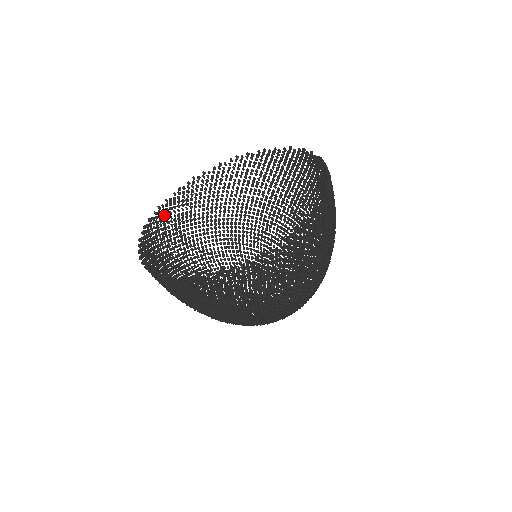
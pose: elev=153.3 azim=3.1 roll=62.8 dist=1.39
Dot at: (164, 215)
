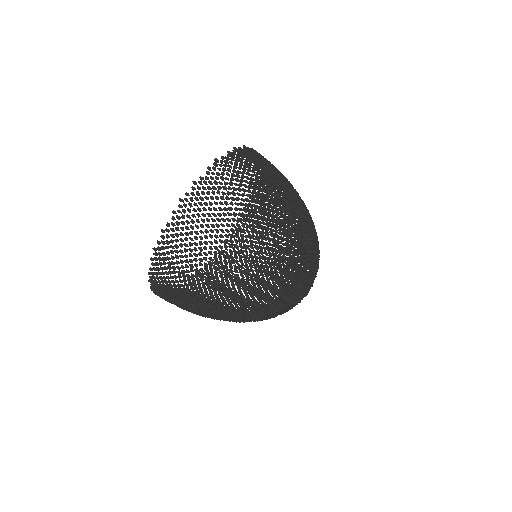
Dot at: occluded
